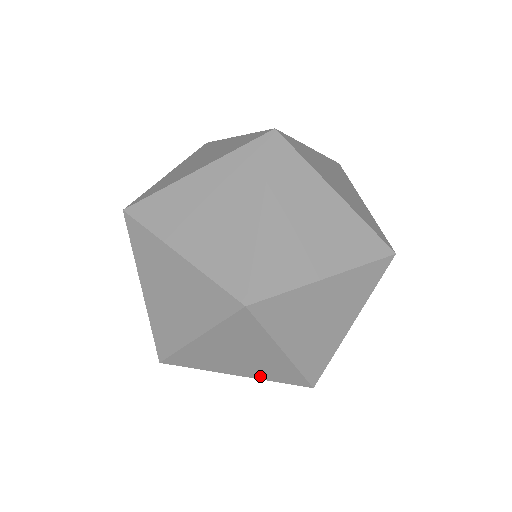
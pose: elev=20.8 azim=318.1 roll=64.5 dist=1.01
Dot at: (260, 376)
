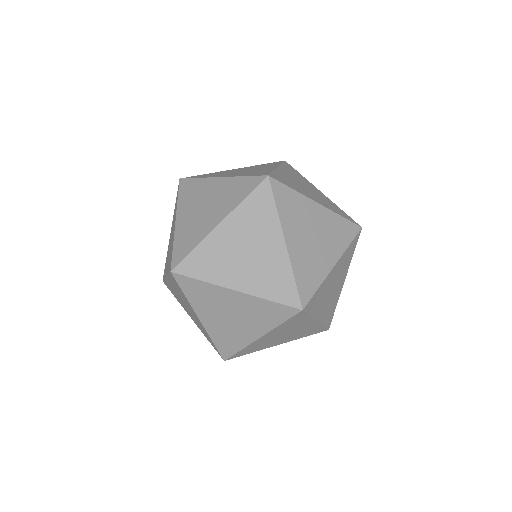
Dot at: (257, 290)
